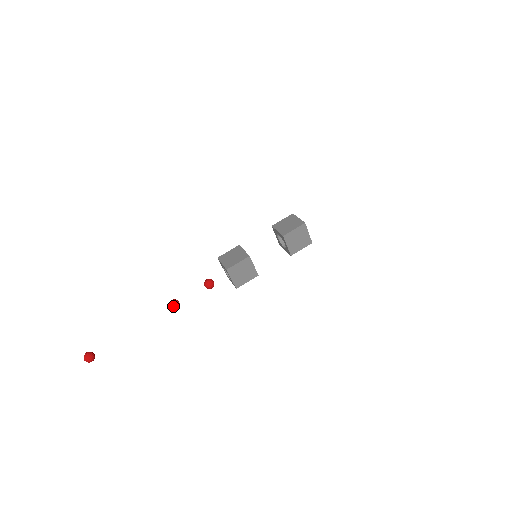
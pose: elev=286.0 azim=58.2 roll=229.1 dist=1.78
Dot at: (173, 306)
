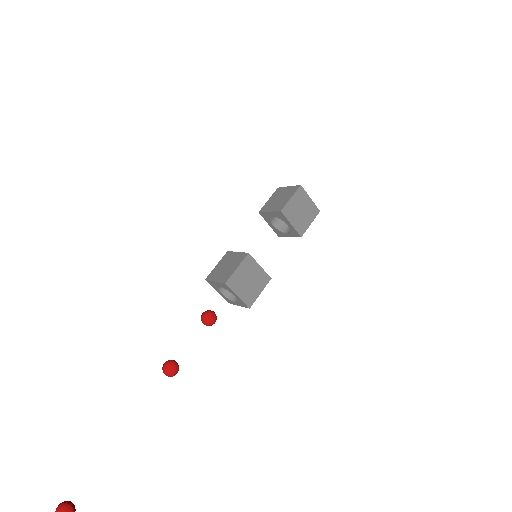
Dot at: (169, 370)
